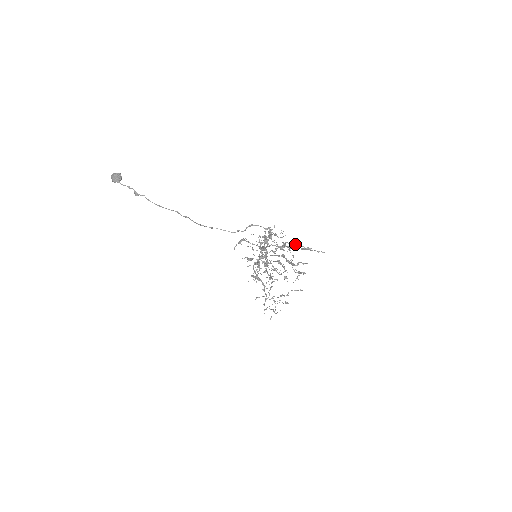
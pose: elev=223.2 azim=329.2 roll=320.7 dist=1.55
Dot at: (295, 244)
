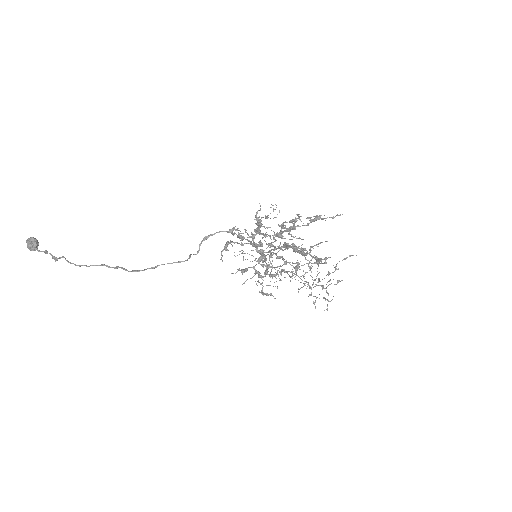
Dot at: (295, 221)
